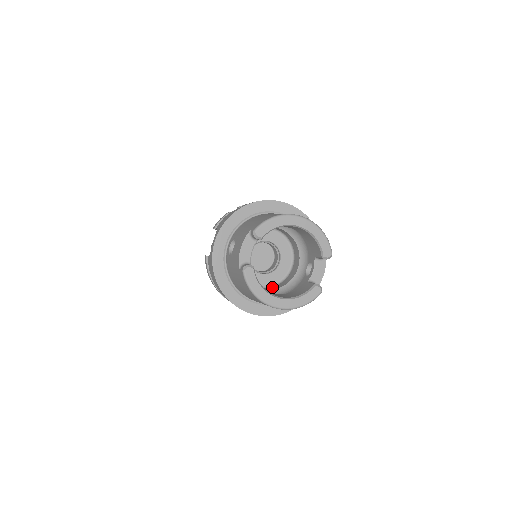
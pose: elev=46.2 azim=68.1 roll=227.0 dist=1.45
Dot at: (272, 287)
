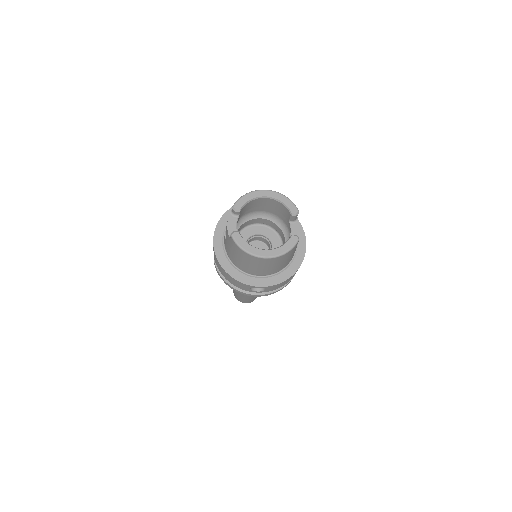
Dot at: occluded
